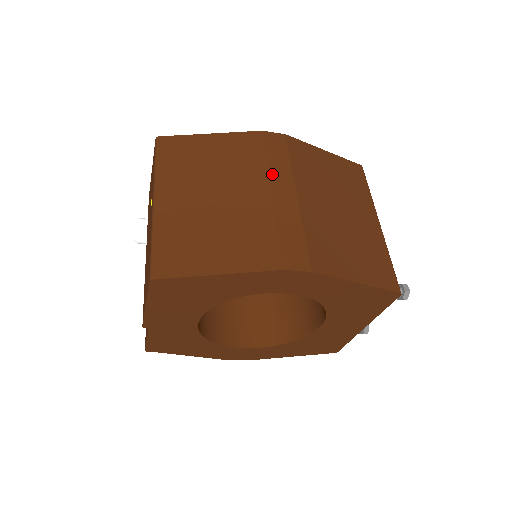
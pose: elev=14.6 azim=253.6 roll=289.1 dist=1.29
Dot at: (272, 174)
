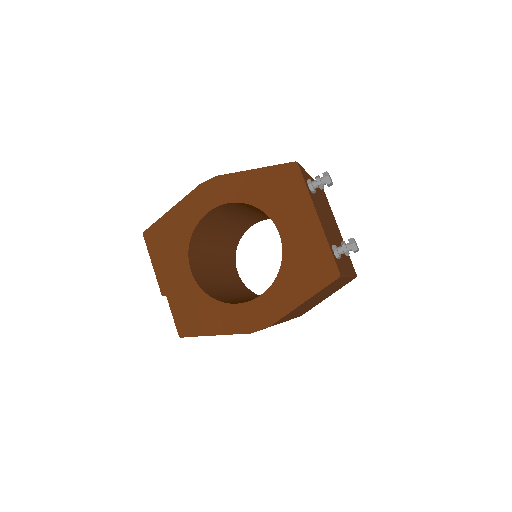
Dot at: occluded
